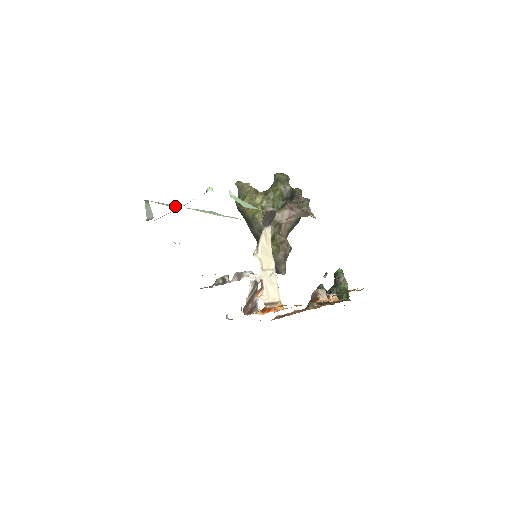
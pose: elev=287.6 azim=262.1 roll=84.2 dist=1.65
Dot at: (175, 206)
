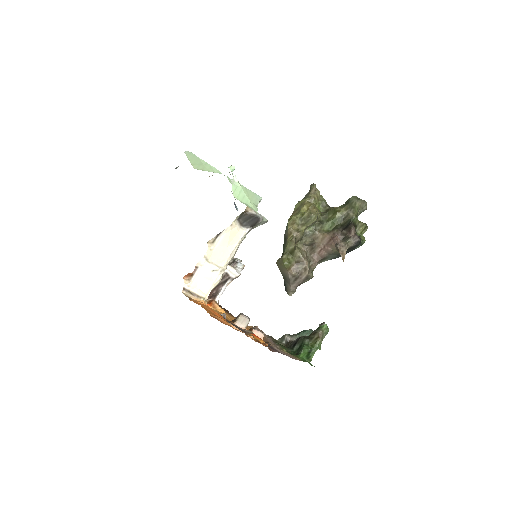
Dot at: (215, 170)
